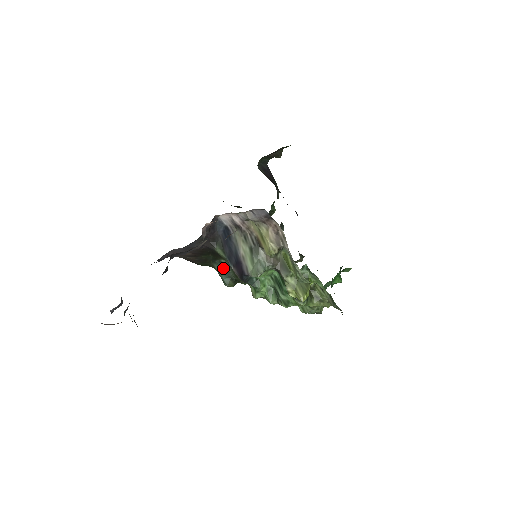
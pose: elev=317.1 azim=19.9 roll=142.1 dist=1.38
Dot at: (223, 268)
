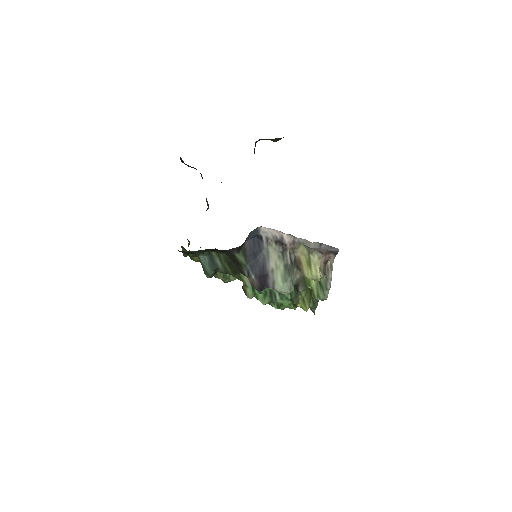
Dot at: (210, 259)
